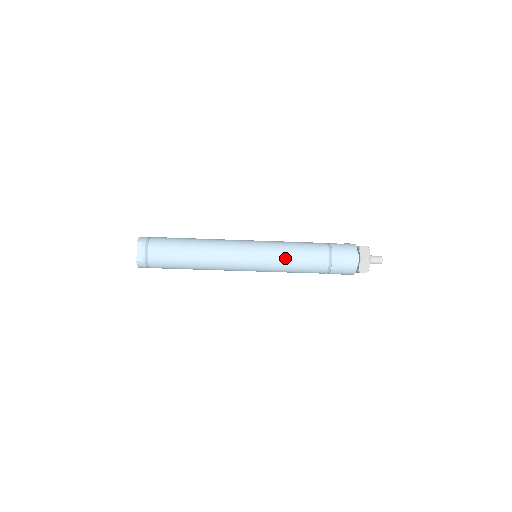
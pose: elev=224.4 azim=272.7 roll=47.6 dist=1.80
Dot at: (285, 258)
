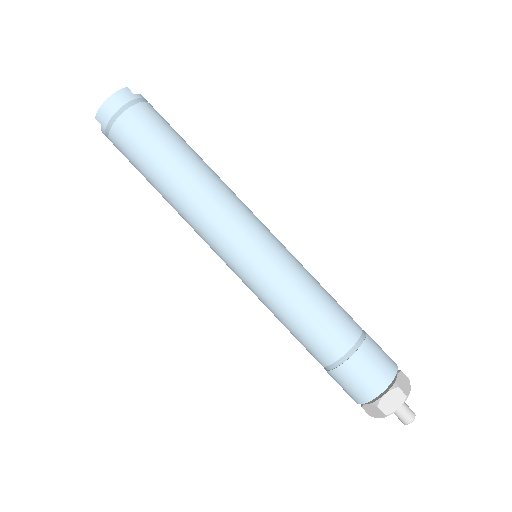
Dot at: (309, 273)
